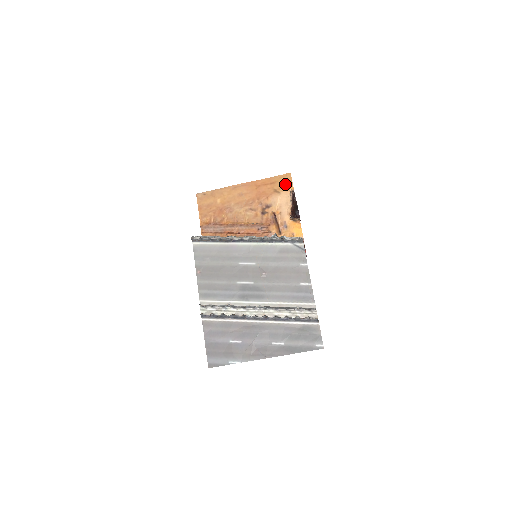
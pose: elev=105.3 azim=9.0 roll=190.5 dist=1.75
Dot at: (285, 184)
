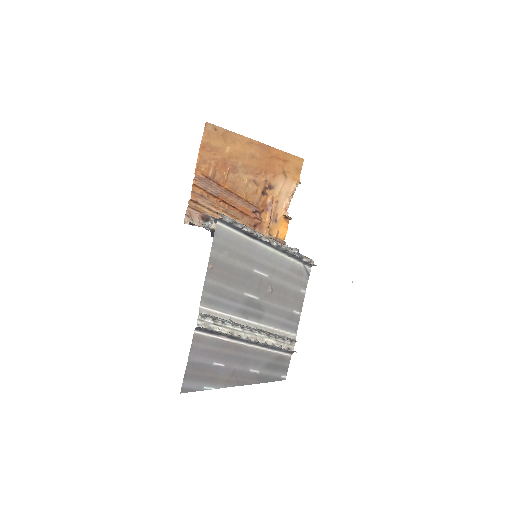
Dot at: (295, 170)
